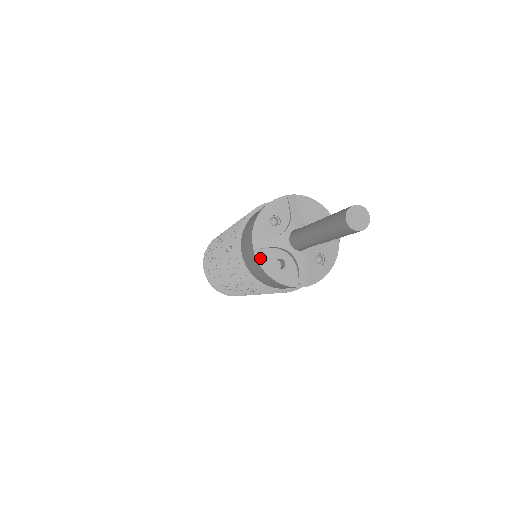
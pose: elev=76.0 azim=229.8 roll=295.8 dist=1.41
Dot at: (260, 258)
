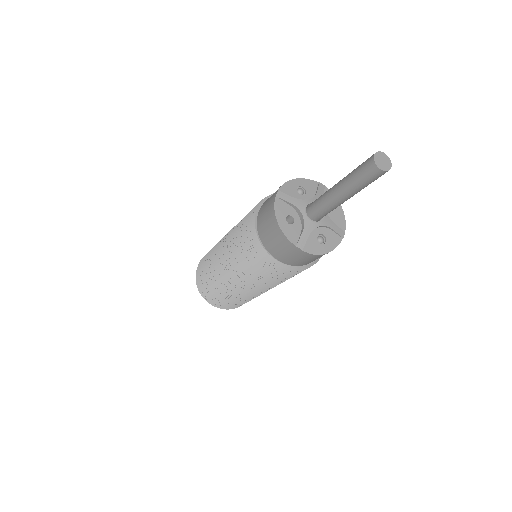
Dot at: (277, 205)
